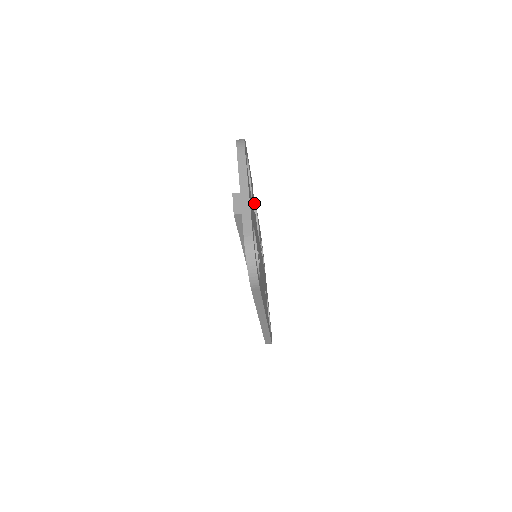
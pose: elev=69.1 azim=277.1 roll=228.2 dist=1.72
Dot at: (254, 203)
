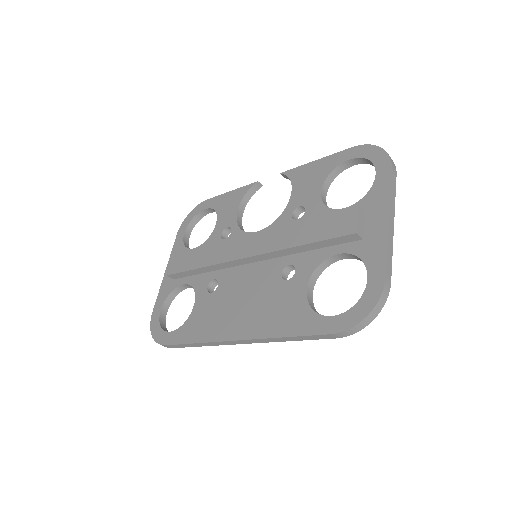
Dot at: (260, 185)
